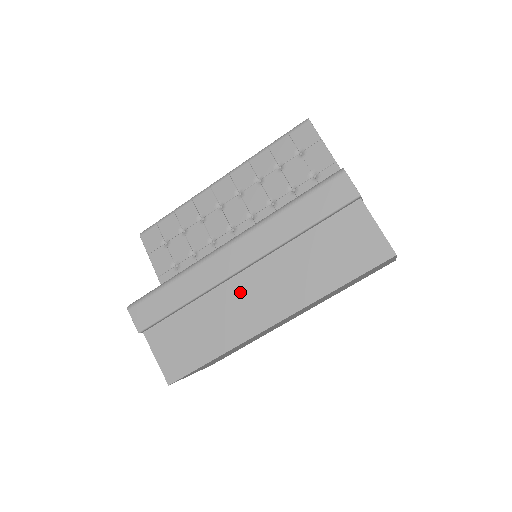
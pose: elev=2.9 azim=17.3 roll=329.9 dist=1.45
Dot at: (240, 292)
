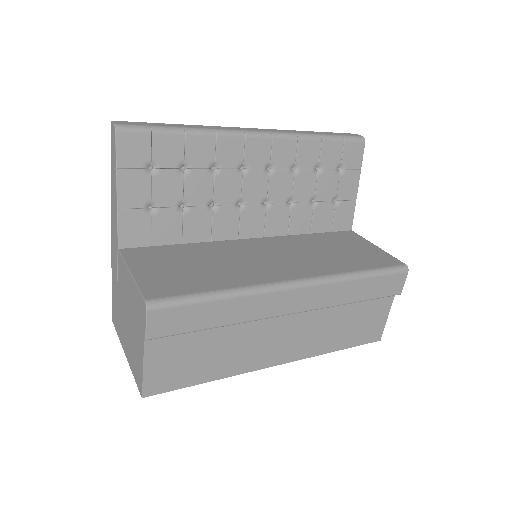
Dot at: (273, 329)
